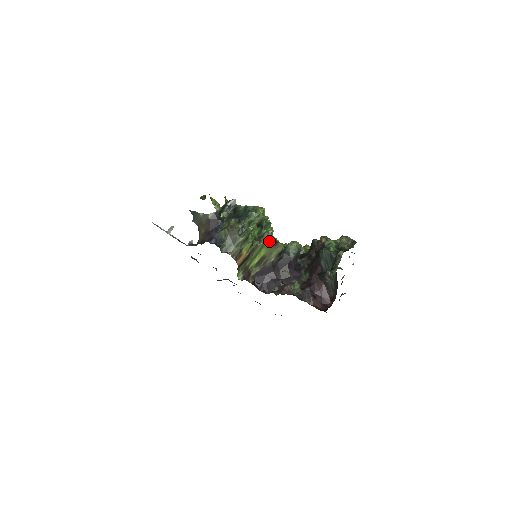
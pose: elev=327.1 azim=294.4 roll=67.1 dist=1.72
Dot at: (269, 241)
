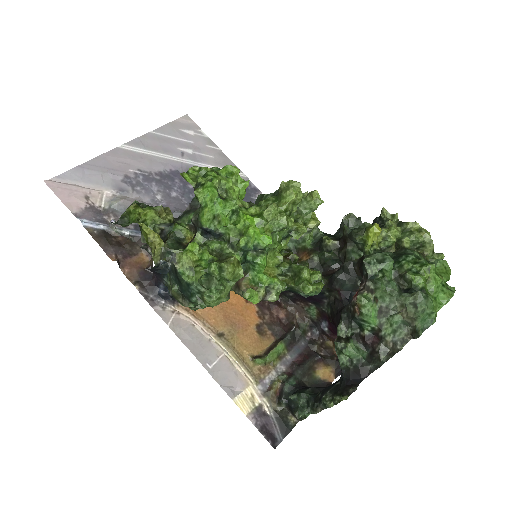
Dot at: occluded
